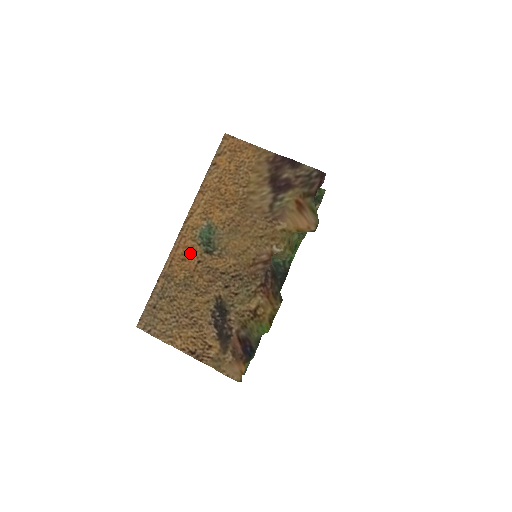
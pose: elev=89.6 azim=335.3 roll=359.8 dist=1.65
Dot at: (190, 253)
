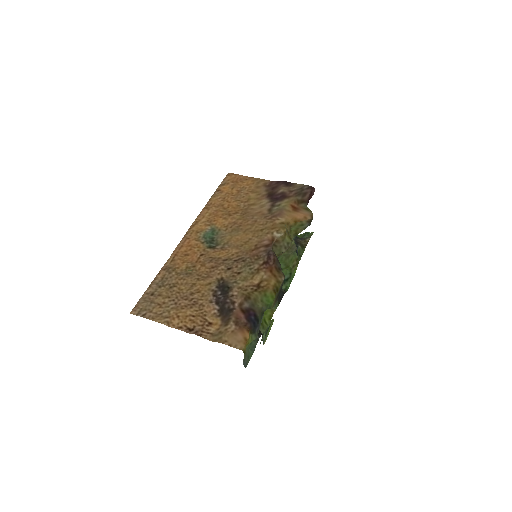
Dot at: (193, 250)
